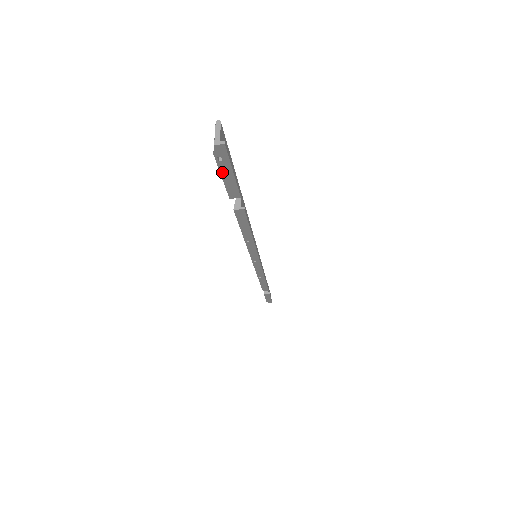
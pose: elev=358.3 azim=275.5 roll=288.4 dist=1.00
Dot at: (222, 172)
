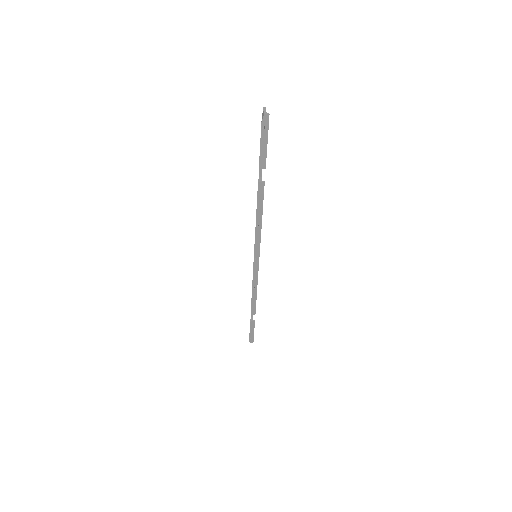
Dot at: (261, 140)
